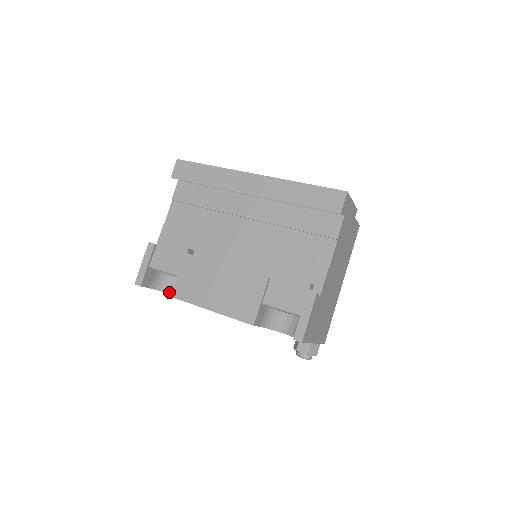
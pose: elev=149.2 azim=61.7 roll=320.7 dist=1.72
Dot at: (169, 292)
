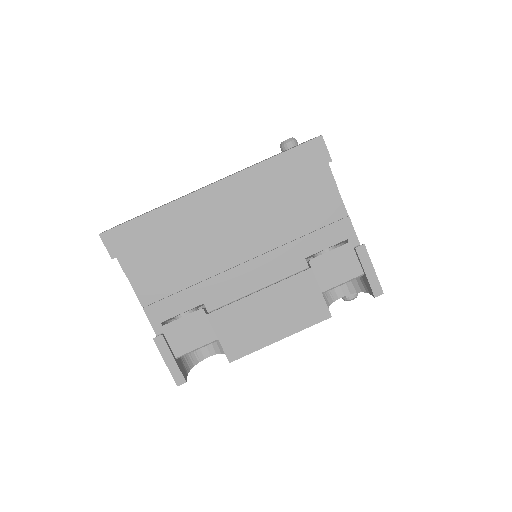
Dot at: (202, 358)
